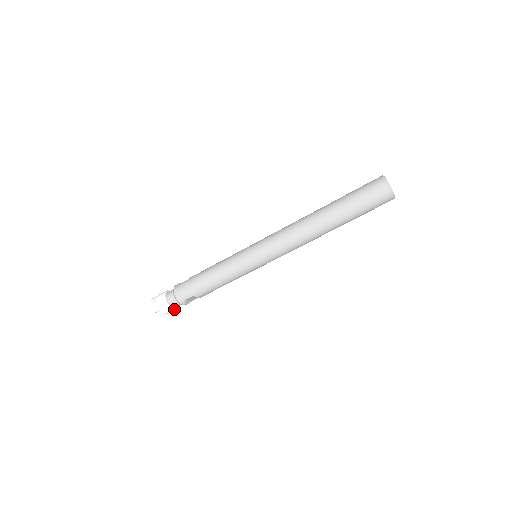
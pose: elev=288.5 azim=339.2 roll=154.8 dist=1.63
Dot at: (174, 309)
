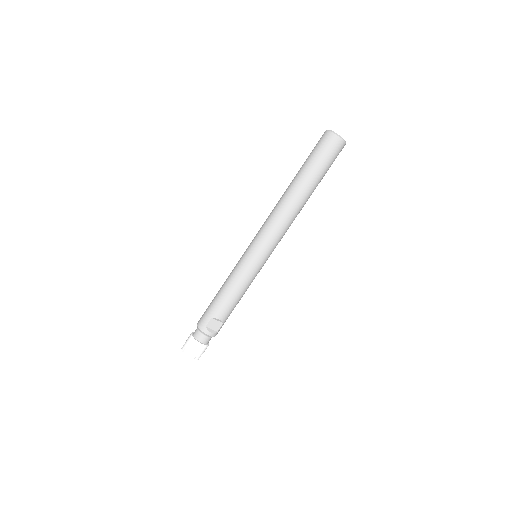
Dot at: (201, 344)
